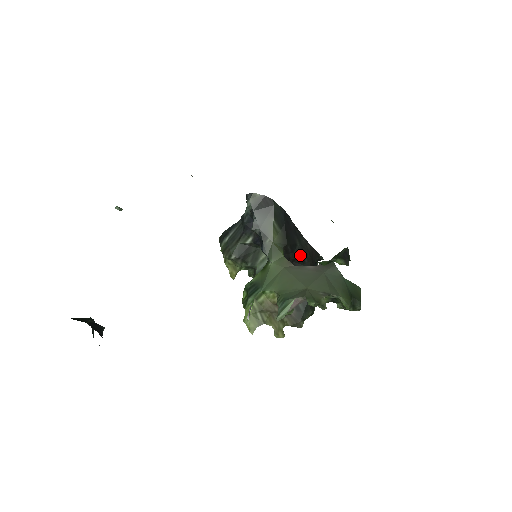
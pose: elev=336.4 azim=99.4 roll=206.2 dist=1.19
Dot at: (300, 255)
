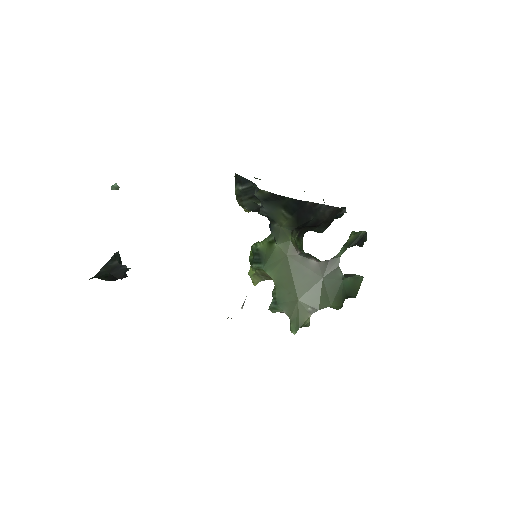
Dot at: (314, 225)
